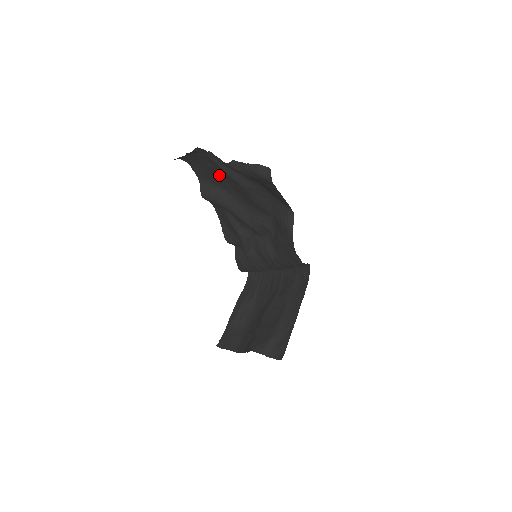
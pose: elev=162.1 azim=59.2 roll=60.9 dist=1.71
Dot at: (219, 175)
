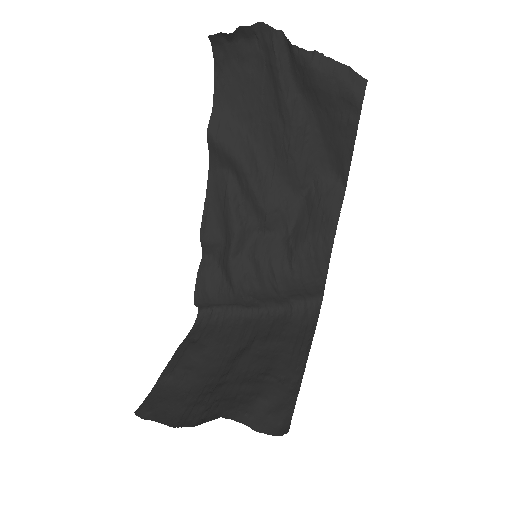
Dot at: (256, 99)
